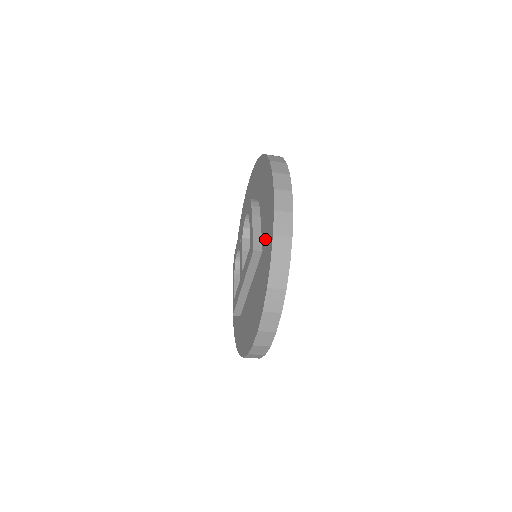
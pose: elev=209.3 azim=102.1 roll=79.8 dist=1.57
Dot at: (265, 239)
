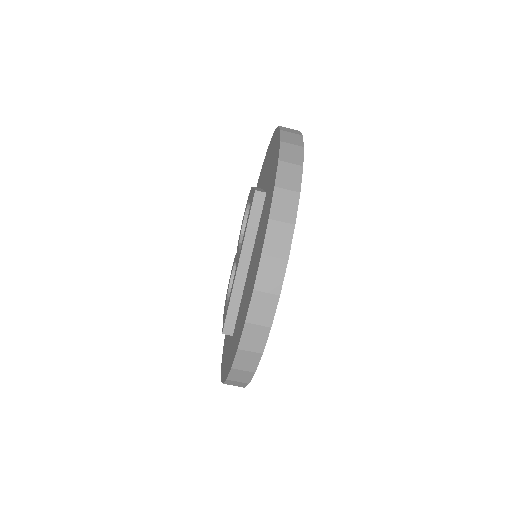
Dot at: (270, 175)
